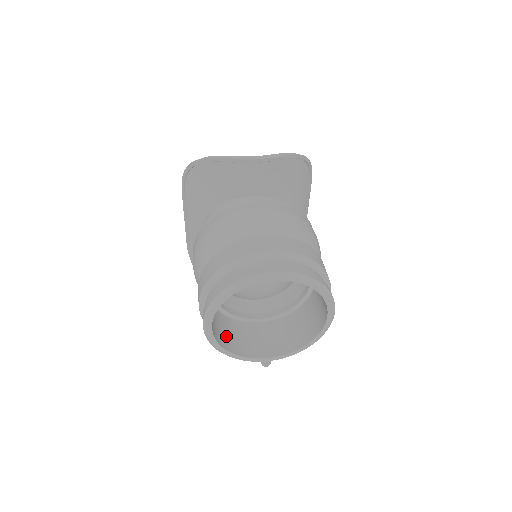
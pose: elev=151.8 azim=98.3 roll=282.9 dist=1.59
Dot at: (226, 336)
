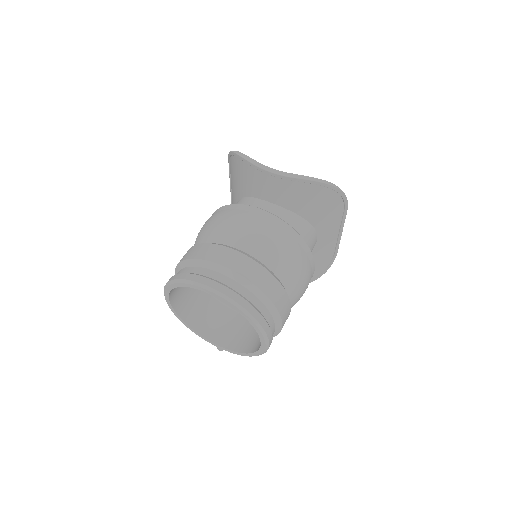
Dot at: (194, 310)
